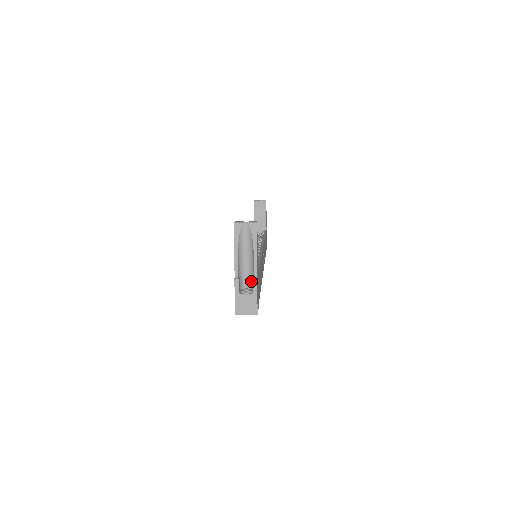
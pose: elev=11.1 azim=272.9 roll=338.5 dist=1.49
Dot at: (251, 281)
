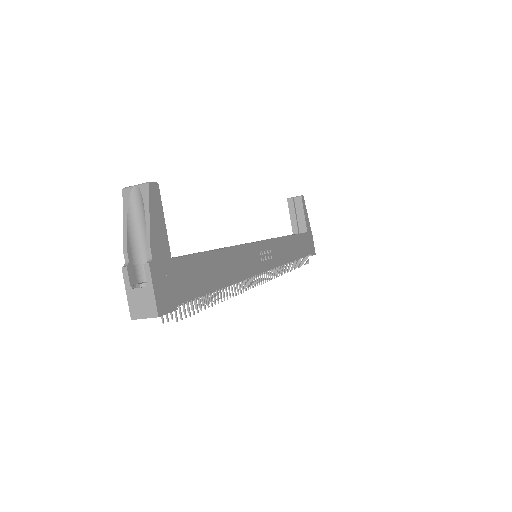
Dot at: occluded
